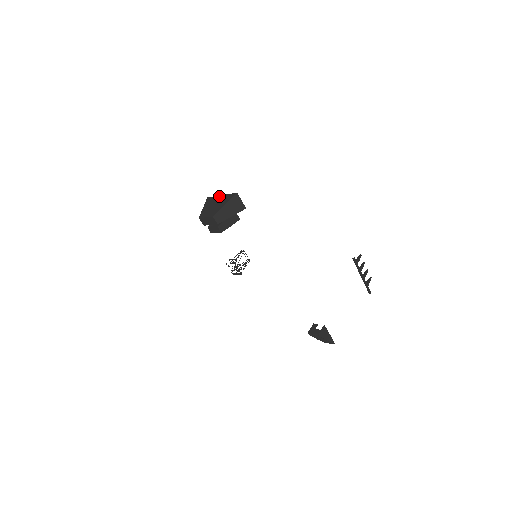
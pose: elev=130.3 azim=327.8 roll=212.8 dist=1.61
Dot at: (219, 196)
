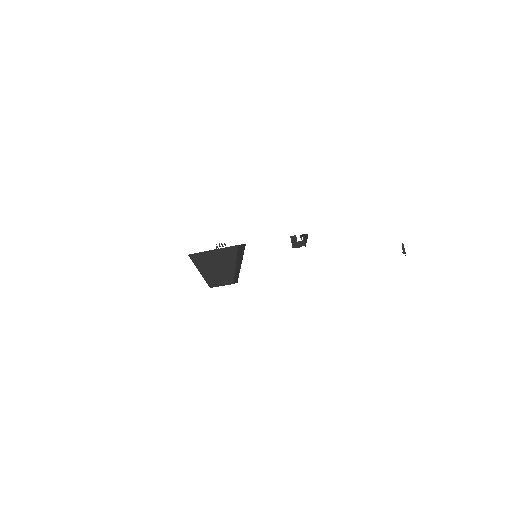
Dot at: (210, 252)
